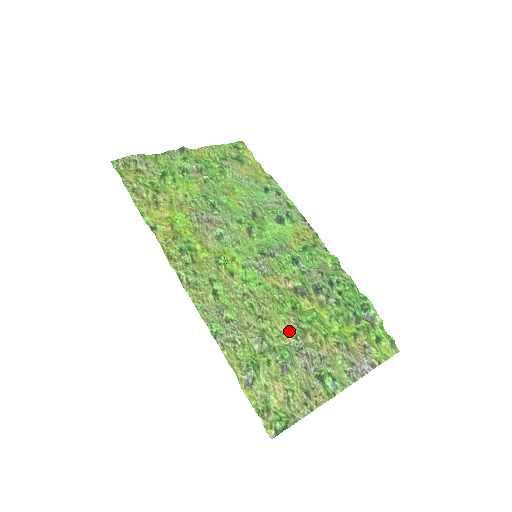
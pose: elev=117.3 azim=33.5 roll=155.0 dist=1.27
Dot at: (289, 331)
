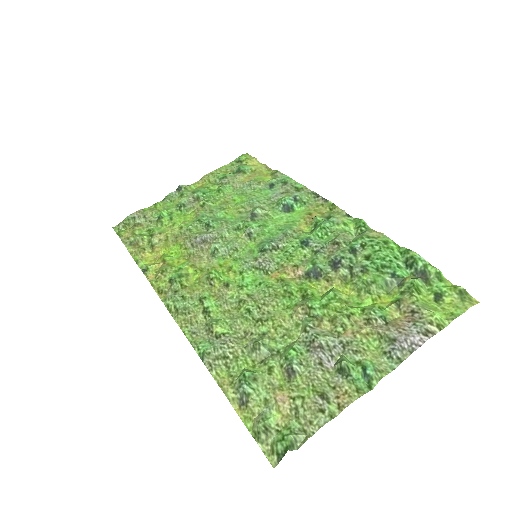
Dot at: (298, 325)
